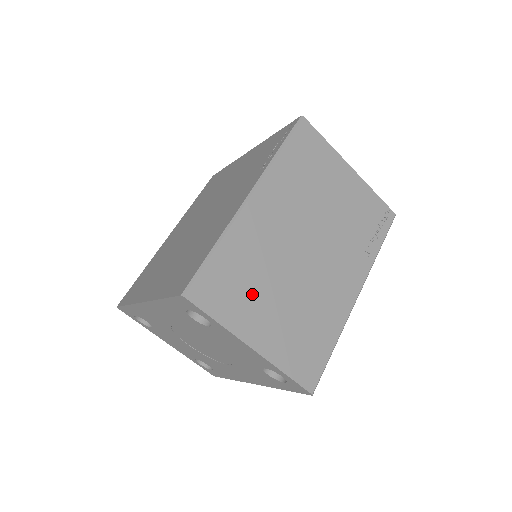
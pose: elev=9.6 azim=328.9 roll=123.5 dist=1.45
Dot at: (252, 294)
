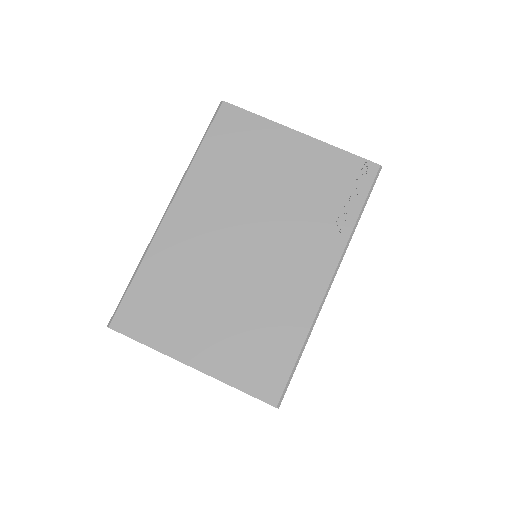
Dot at: (183, 310)
